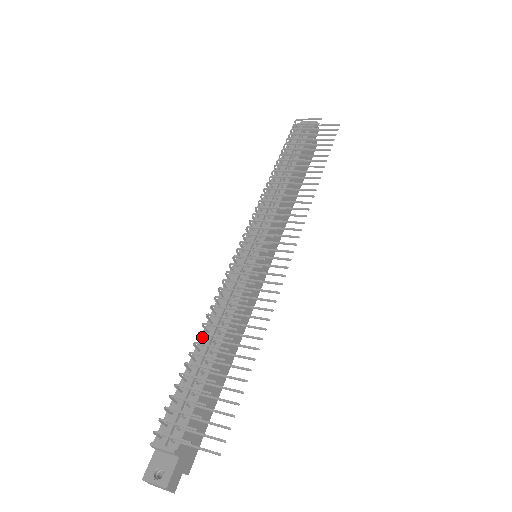
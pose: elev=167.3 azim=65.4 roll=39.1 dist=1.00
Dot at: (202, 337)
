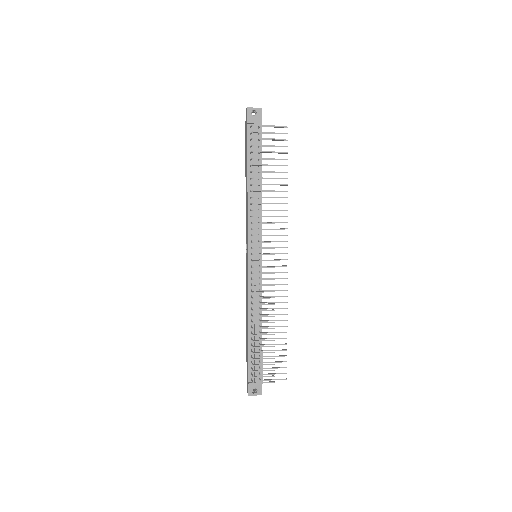
Dot at: (249, 324)
